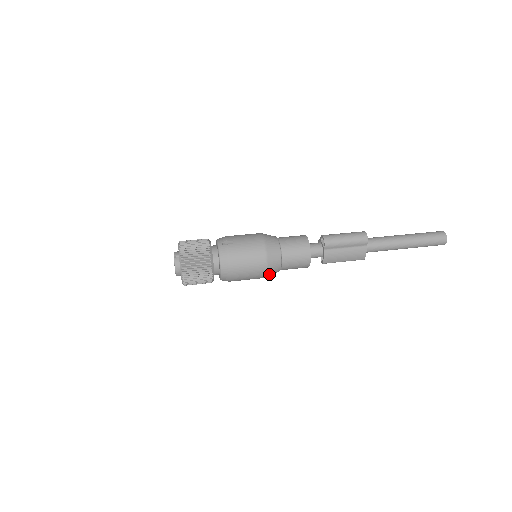
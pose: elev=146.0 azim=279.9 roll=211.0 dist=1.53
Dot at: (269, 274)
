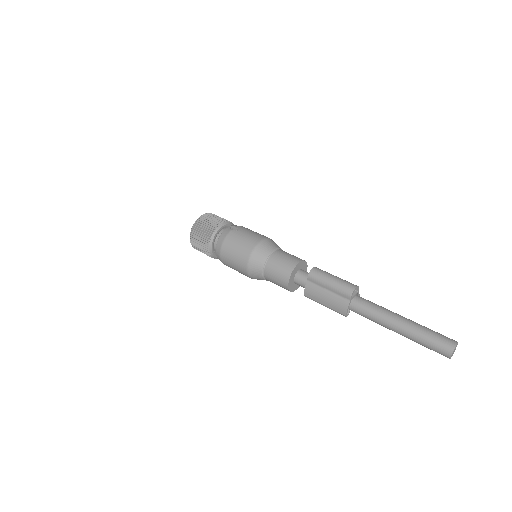
Dot at: (251, 274)
